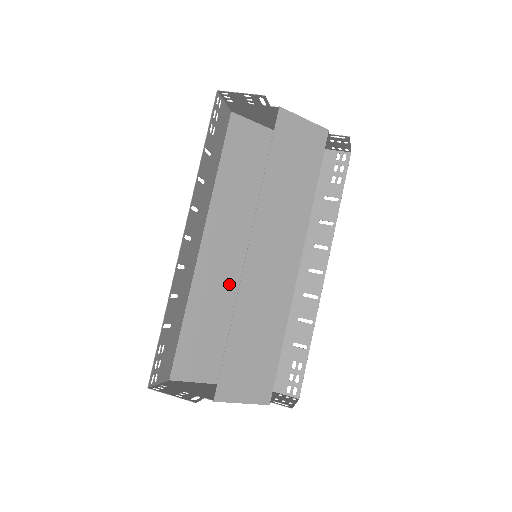
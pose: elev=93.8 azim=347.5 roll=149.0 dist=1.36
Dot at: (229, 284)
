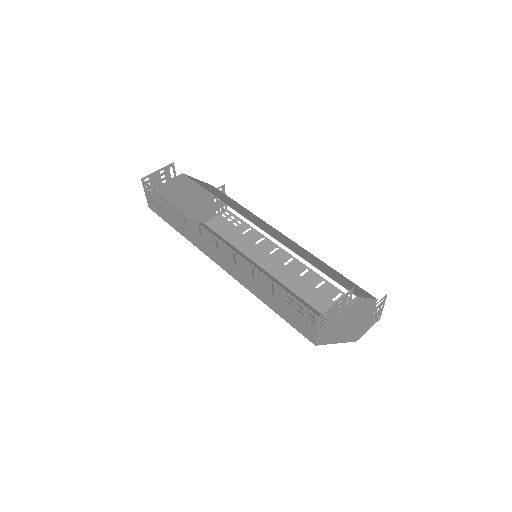
Dot at: occluded
